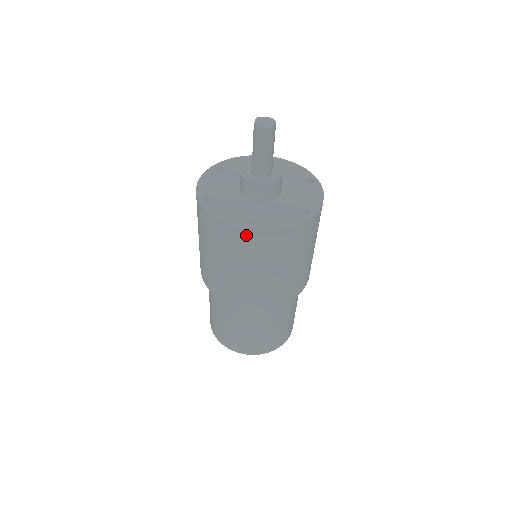
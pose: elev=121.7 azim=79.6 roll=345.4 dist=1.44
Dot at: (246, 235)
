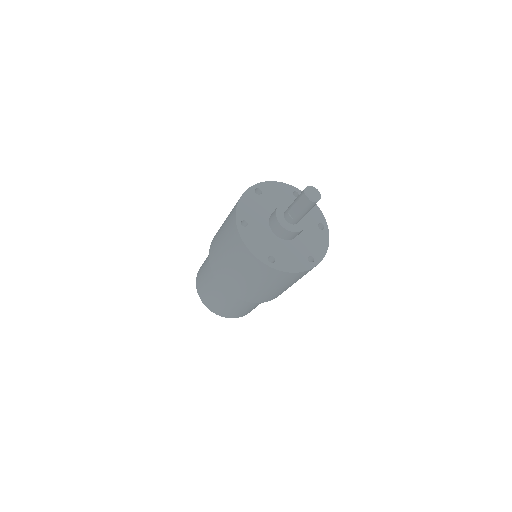
Dot at: occluded
